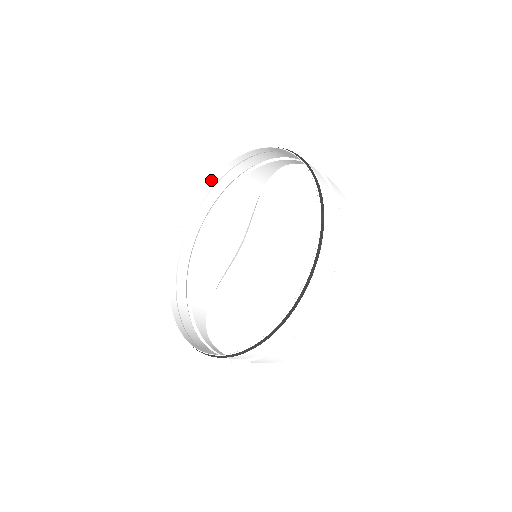
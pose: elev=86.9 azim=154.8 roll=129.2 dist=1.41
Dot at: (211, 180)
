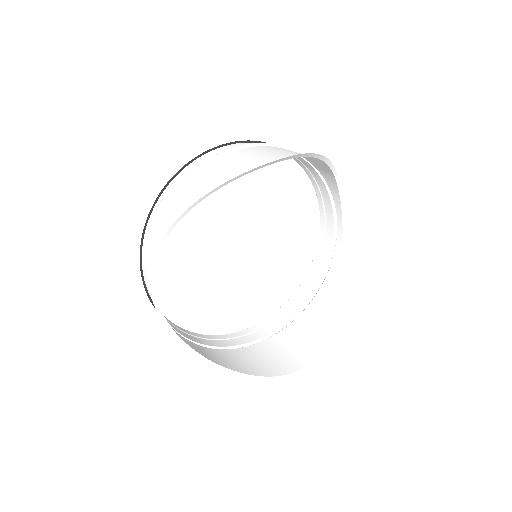
Dot at: (291, 298)
